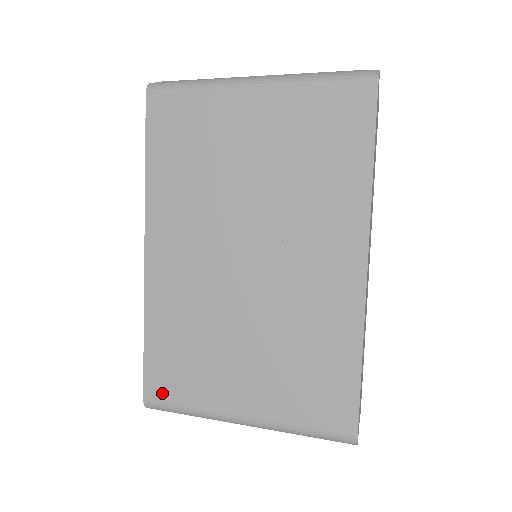
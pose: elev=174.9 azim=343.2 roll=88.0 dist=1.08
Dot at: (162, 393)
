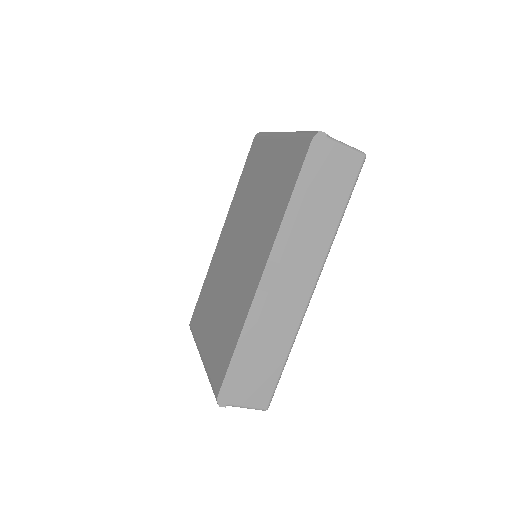
Dot at: (194, 322)
